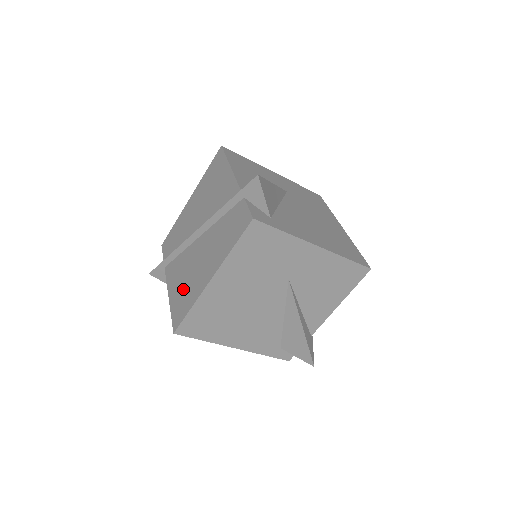
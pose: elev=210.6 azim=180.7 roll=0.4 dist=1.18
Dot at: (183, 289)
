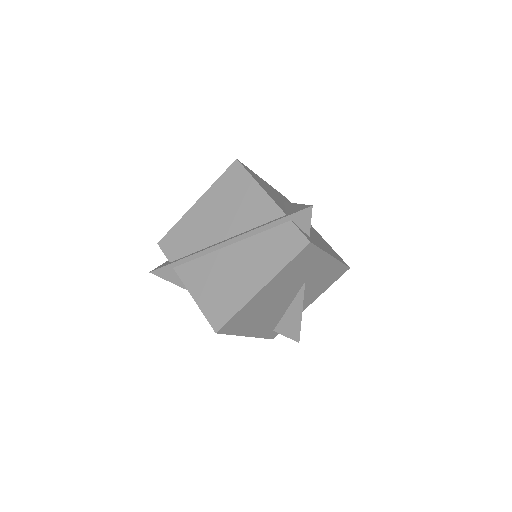
Dot at: (218, 293)
